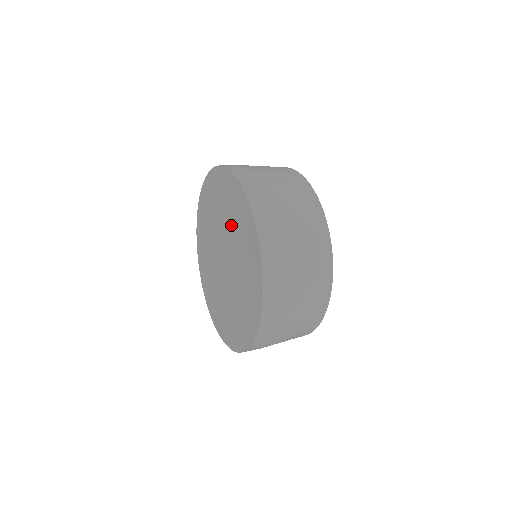
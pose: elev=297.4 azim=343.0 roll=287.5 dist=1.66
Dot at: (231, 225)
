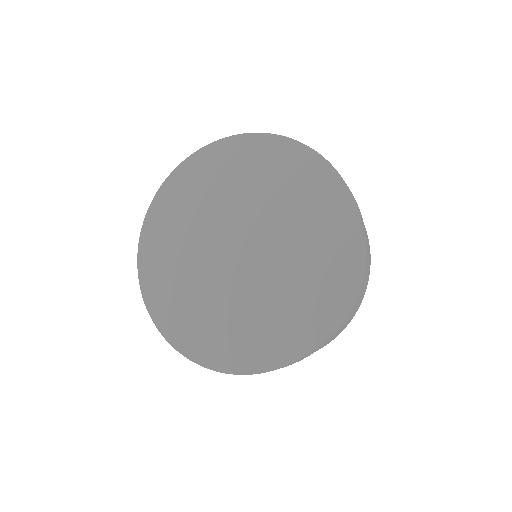
Dot at: (270, 197)
